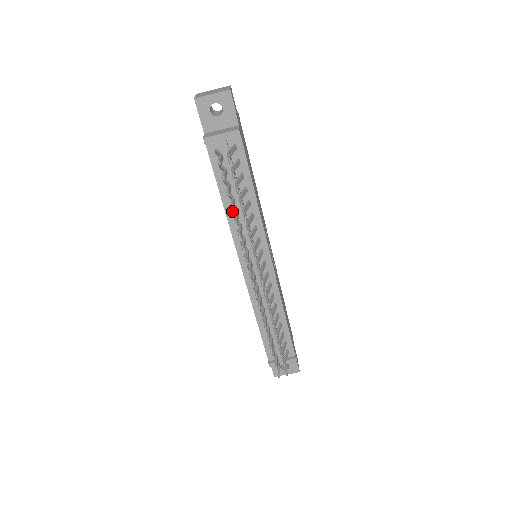
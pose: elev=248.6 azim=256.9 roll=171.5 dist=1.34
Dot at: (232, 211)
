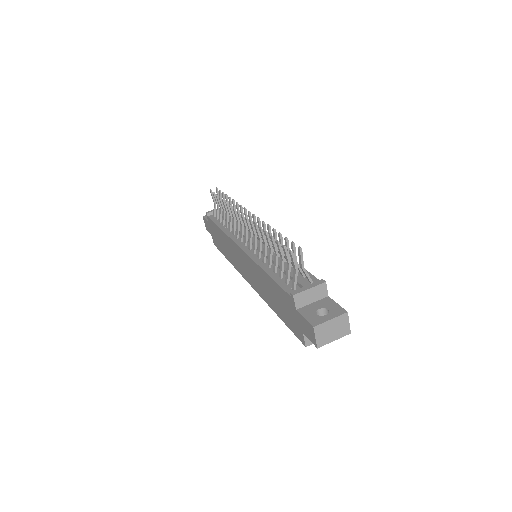
Dot at: (227, 229)
